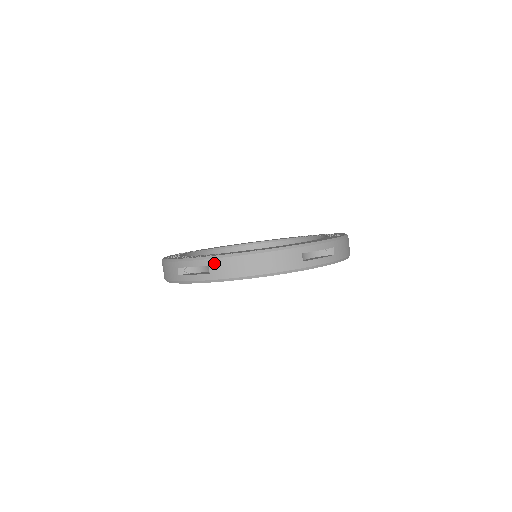
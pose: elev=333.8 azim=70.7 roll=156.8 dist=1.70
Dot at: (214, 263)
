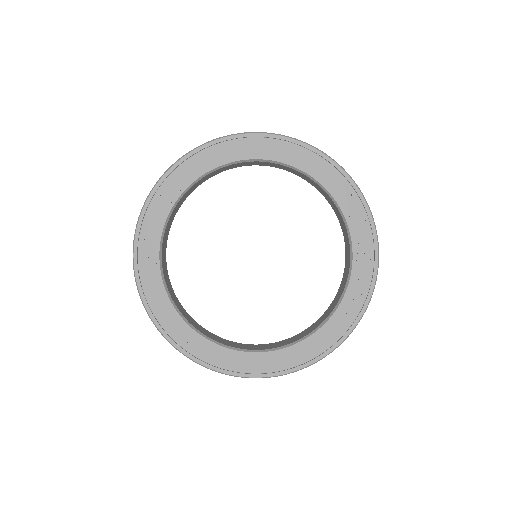
Dot at: occluded
